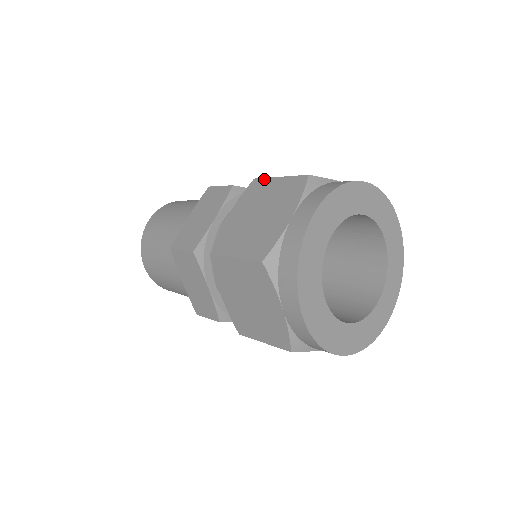
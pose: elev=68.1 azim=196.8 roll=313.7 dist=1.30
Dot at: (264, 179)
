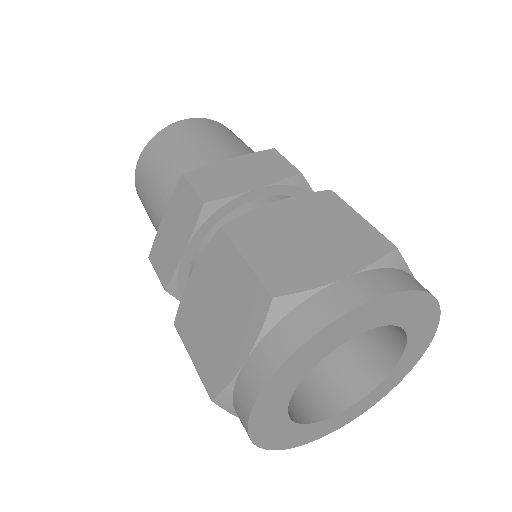
Dot at: (342, 201)
